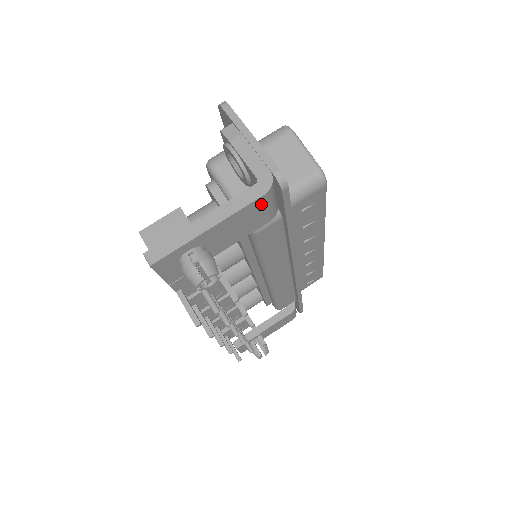
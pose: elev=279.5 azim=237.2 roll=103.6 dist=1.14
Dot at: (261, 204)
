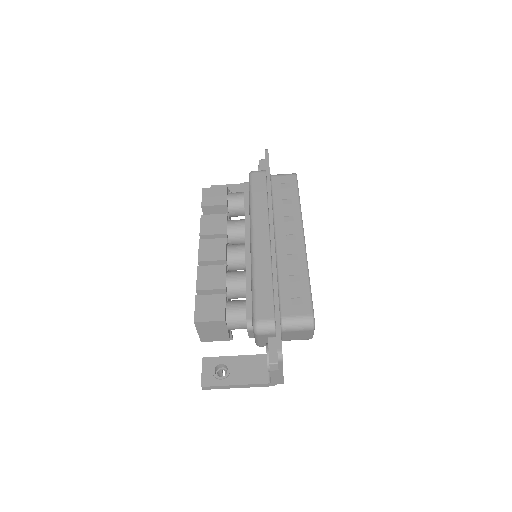
Dot at: occluded
